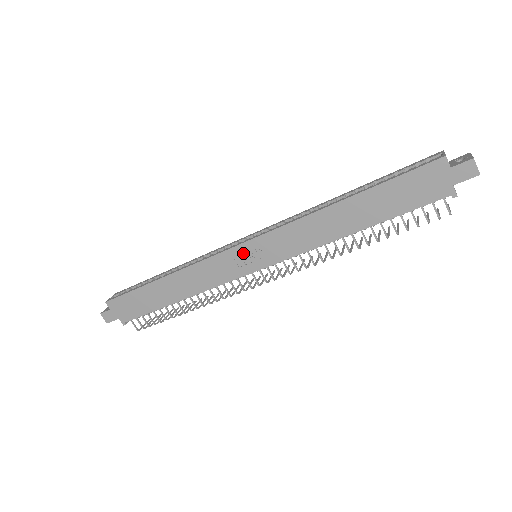
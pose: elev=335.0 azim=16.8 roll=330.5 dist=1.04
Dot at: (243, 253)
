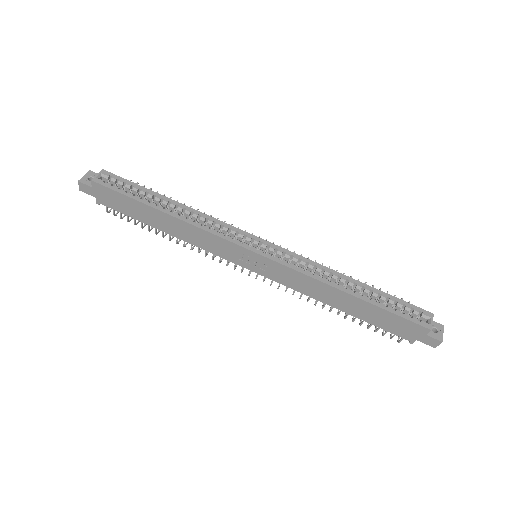
Dot at: (250, 256)
